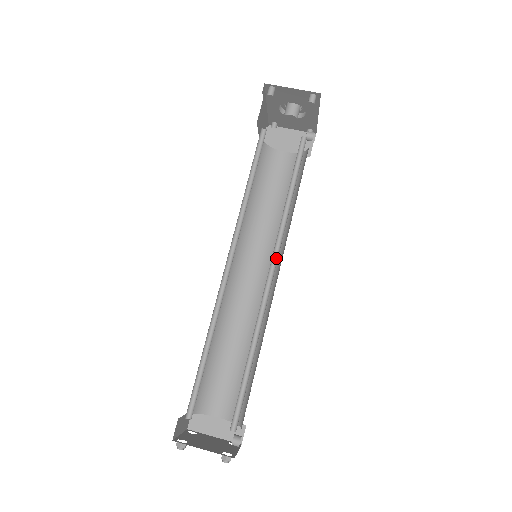
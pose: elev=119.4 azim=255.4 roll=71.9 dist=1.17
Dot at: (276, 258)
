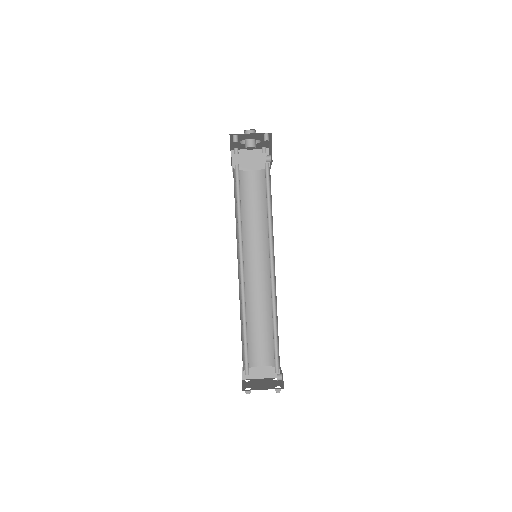
Dot at: (272, 256)
